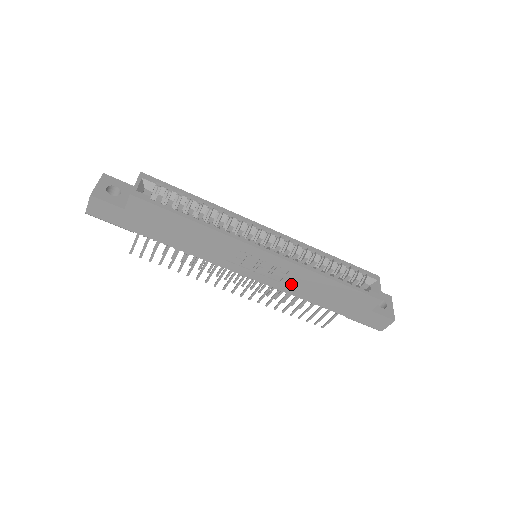
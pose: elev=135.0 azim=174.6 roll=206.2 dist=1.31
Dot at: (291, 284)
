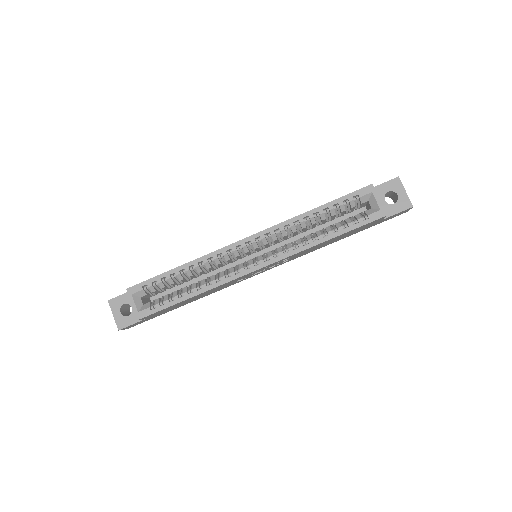
Dot at: (299, 255)
